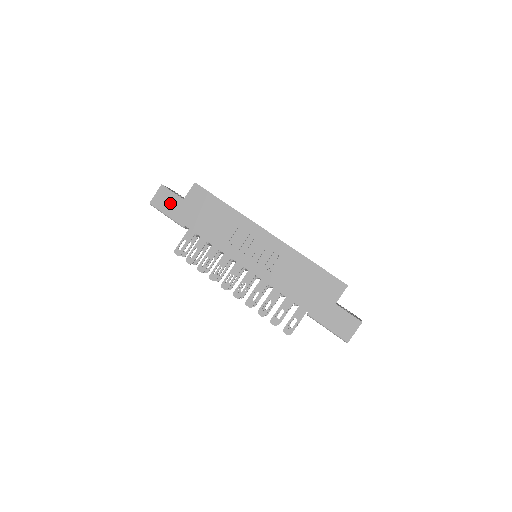
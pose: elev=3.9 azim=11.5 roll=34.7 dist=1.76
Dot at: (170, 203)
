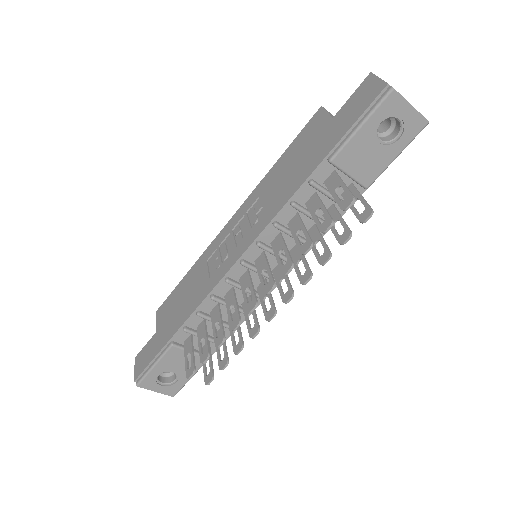
Dot at: (148, 353)
